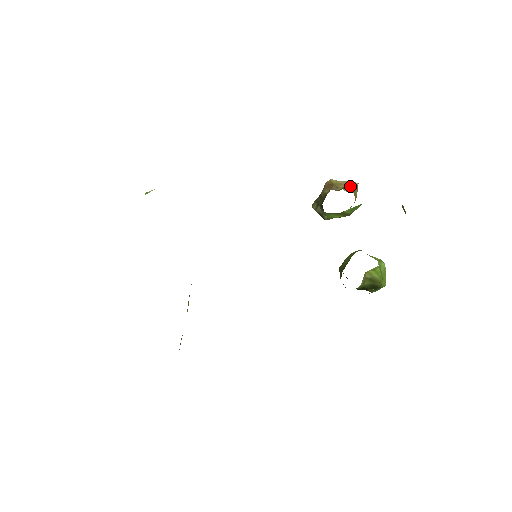
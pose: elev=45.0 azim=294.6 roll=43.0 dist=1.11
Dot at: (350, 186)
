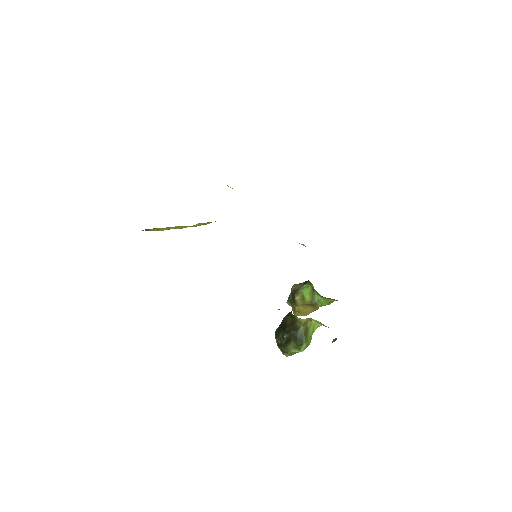
Dot at: occluded
